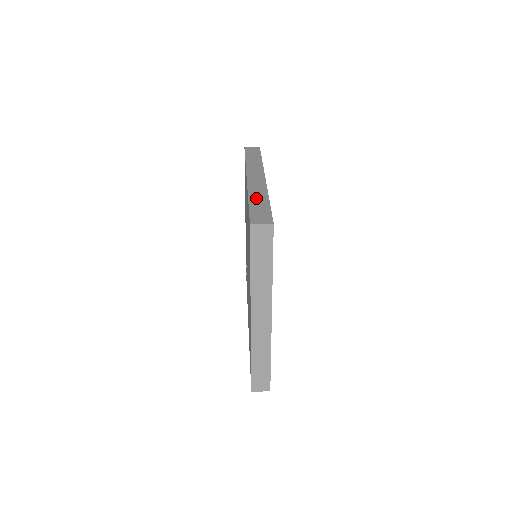
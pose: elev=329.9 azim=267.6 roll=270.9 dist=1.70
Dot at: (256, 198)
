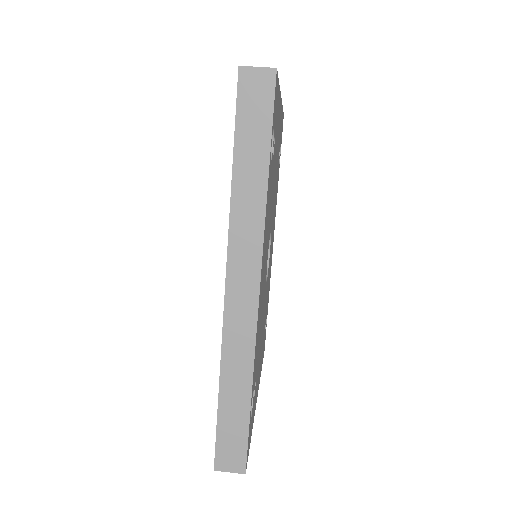
Dot at: (231, 387)
